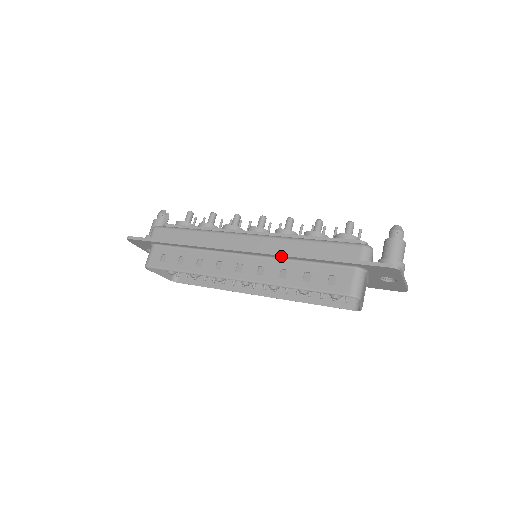
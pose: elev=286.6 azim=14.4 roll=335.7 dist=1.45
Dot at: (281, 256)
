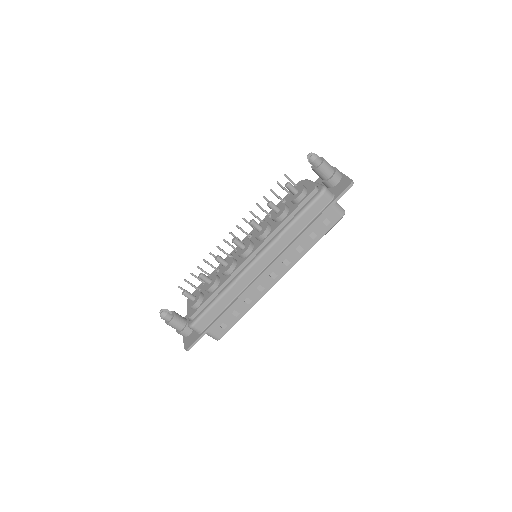
Dot at: occluded
